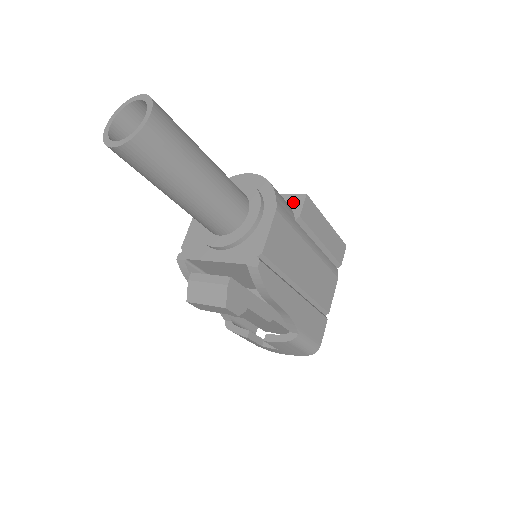
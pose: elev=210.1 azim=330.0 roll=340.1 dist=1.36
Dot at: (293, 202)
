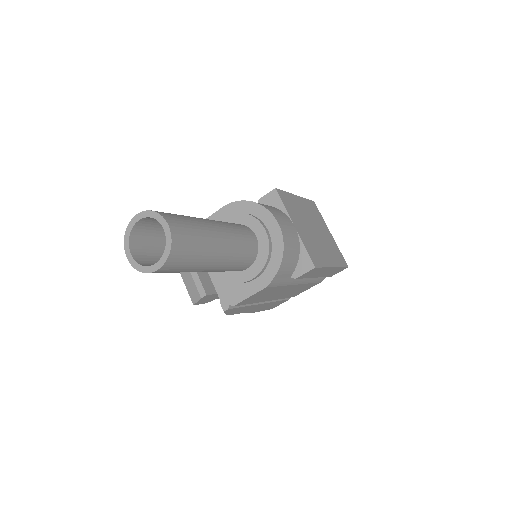
Dot at: (302, 261)
